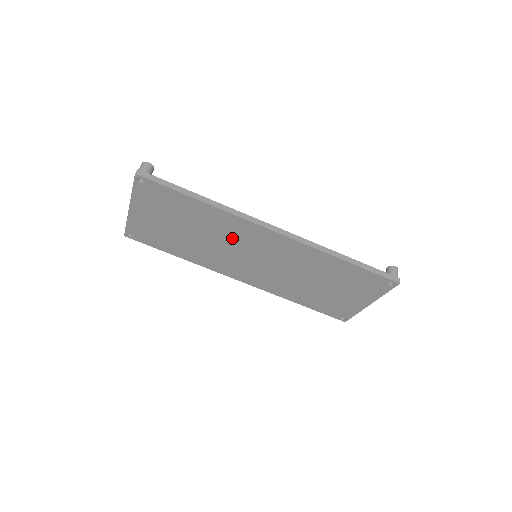
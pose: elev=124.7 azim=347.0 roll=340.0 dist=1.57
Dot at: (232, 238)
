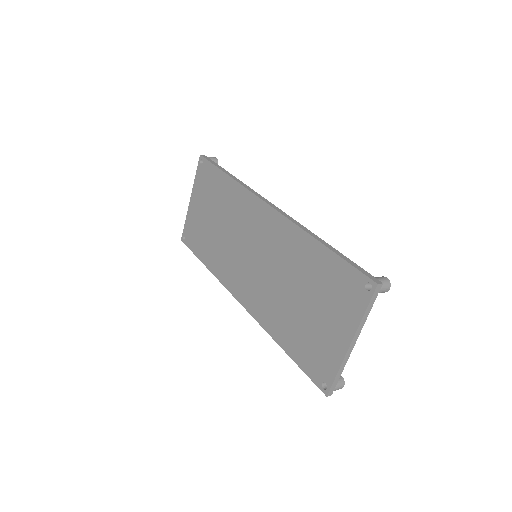
Dot at: (241, 225)
